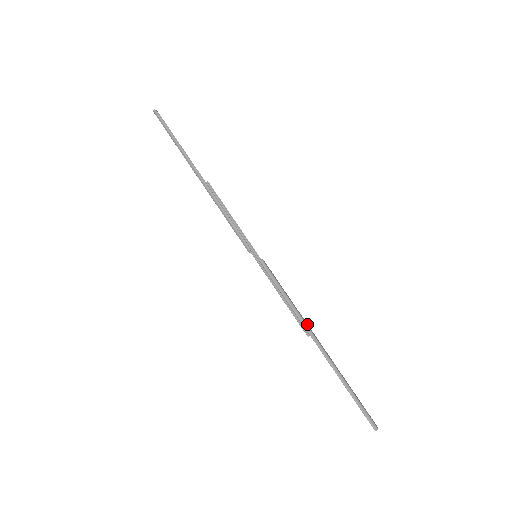
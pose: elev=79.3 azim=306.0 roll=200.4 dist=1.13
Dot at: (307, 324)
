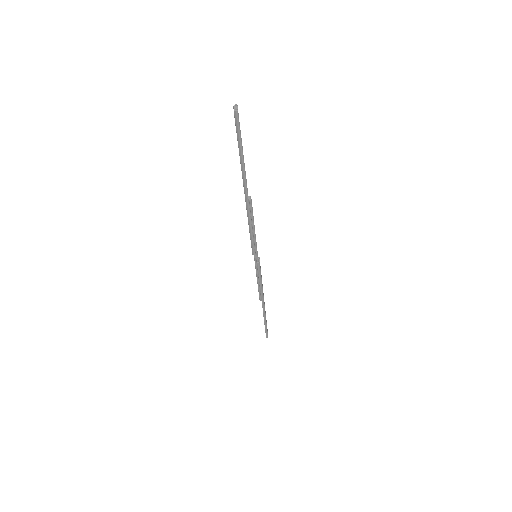
Dot at: (263, 294)
